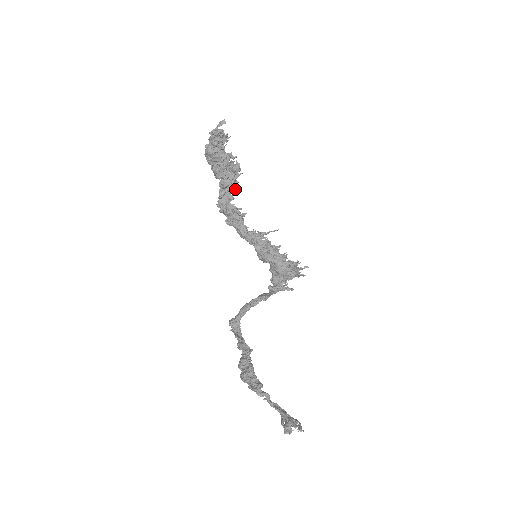
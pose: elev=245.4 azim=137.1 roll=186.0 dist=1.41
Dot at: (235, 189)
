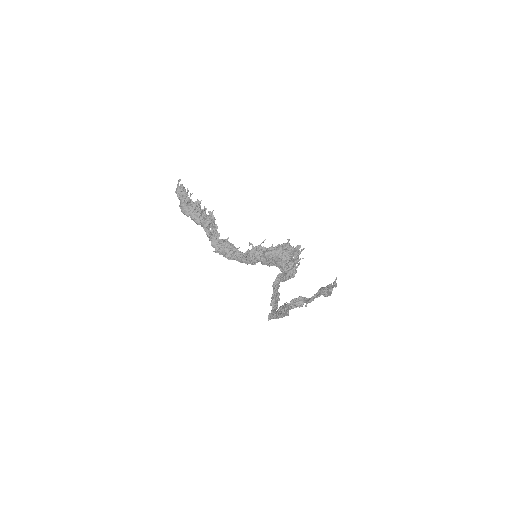
Dot at: occluded
